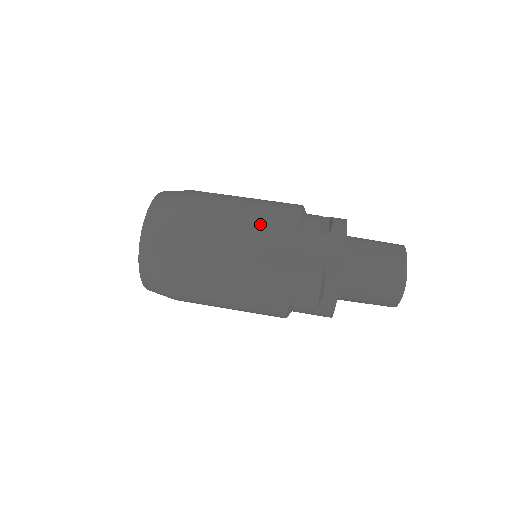
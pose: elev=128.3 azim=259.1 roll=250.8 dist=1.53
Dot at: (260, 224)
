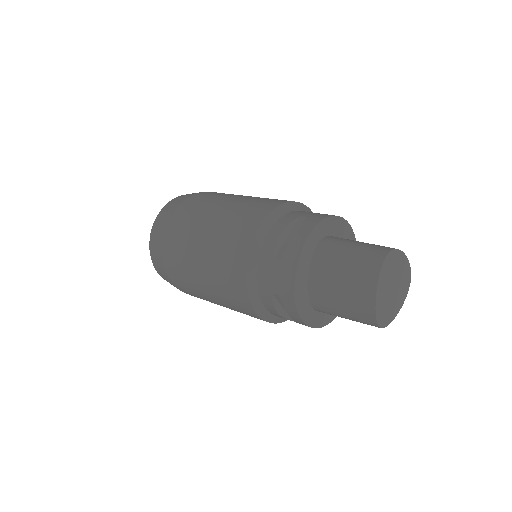
Dot at: occluded
